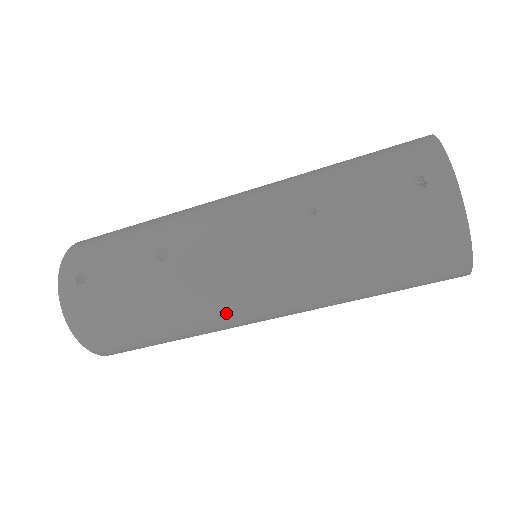
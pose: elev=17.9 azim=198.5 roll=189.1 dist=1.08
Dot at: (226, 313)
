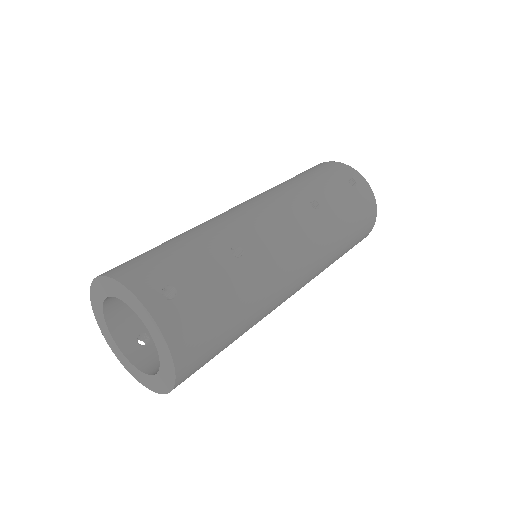
Dot at: (283, 292)
